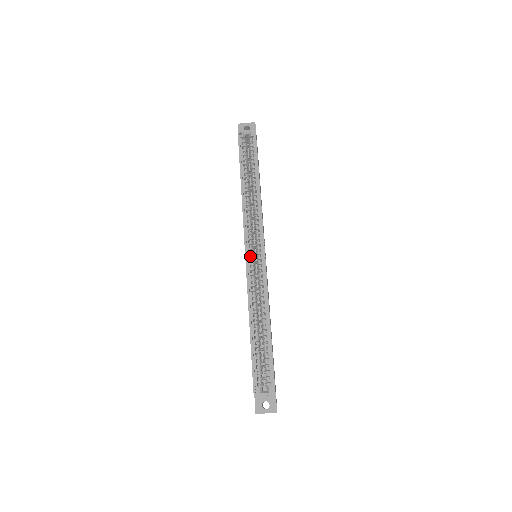
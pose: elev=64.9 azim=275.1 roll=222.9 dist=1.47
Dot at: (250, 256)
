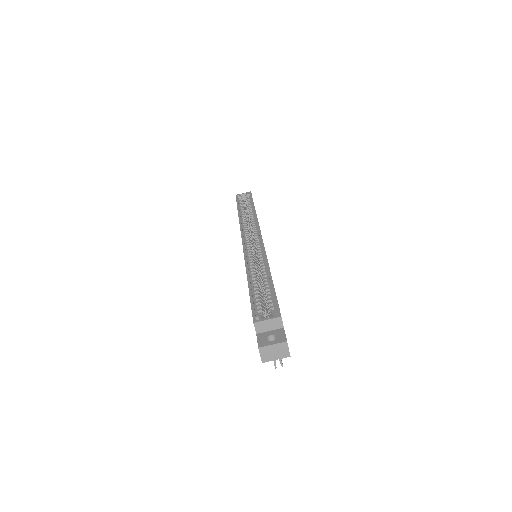
Dot at: occluded
